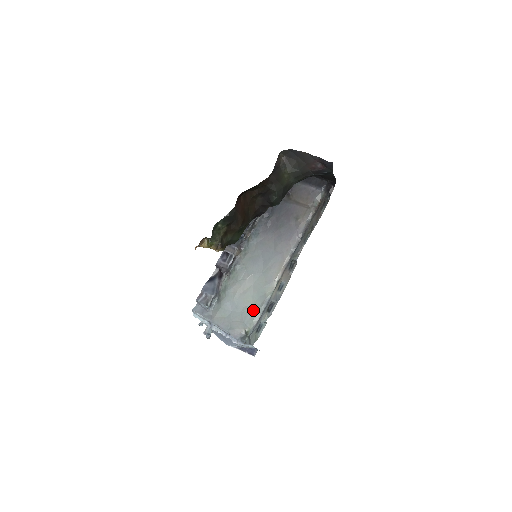
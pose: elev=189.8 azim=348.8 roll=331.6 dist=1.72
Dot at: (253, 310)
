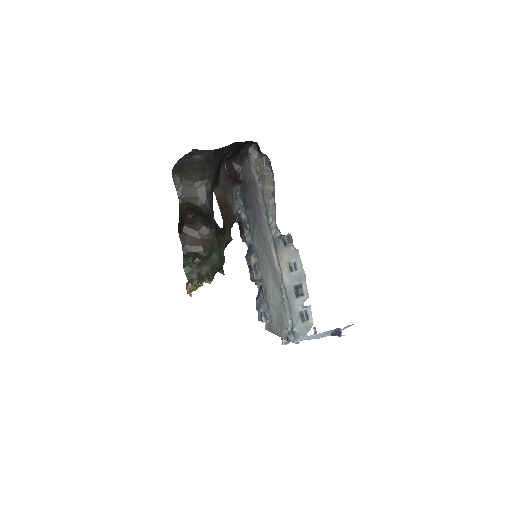
Dot at: (283, 305)
